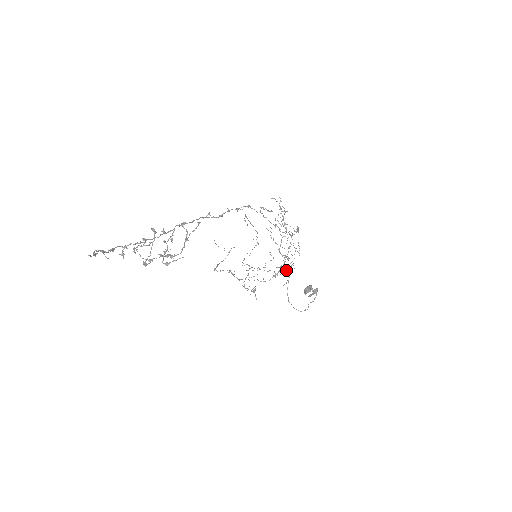
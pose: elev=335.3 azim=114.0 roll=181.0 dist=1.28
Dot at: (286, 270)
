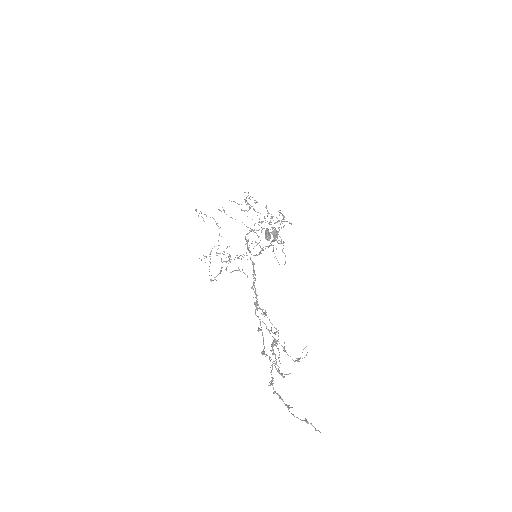
Dot at: (272, 245)
